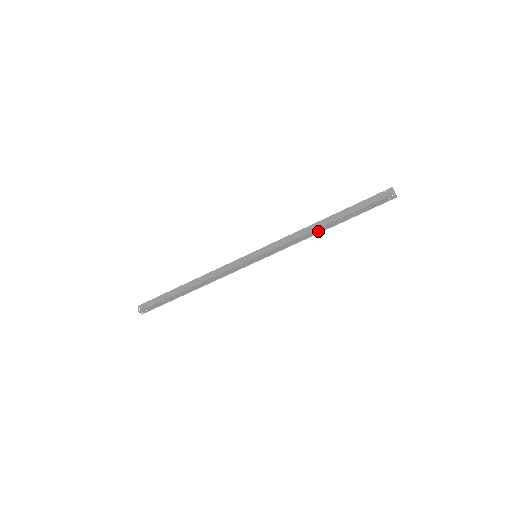
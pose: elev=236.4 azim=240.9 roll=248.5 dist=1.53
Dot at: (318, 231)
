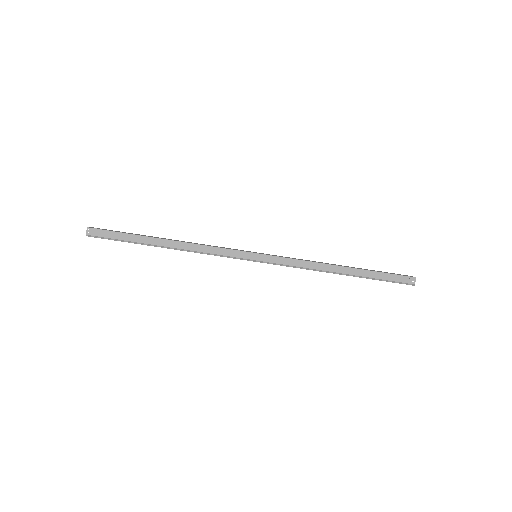
Dot at: (331, 269)
